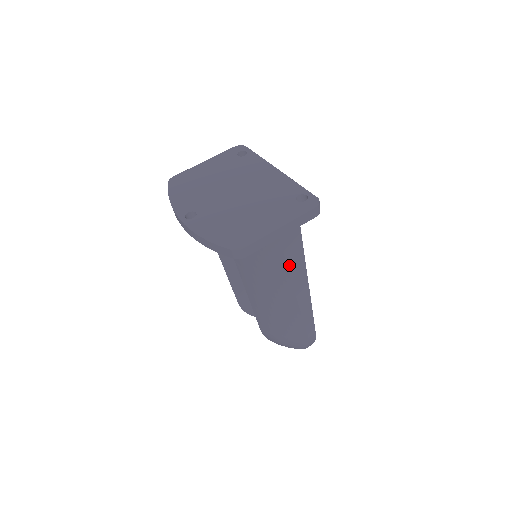
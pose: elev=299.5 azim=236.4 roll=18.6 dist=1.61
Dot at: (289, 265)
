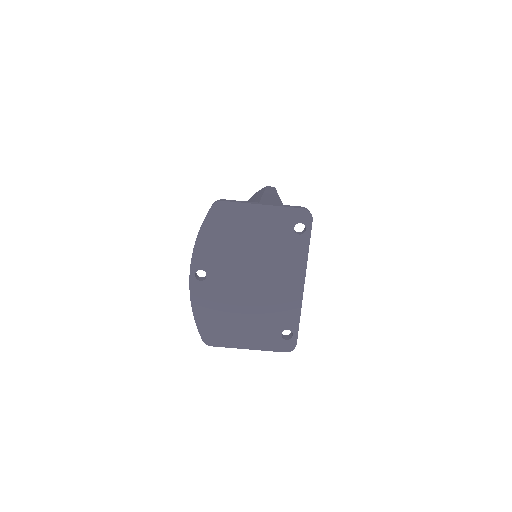
Dot at: occluded
